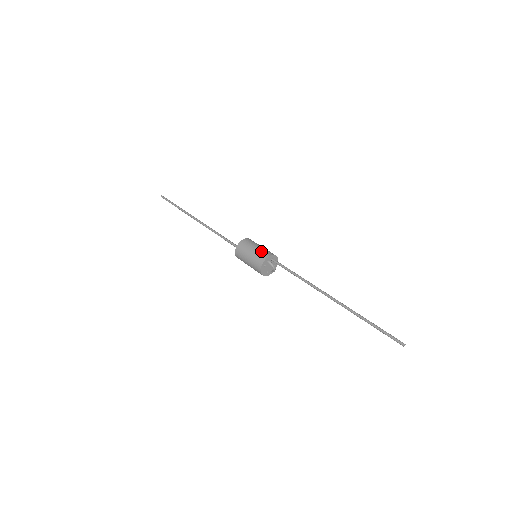
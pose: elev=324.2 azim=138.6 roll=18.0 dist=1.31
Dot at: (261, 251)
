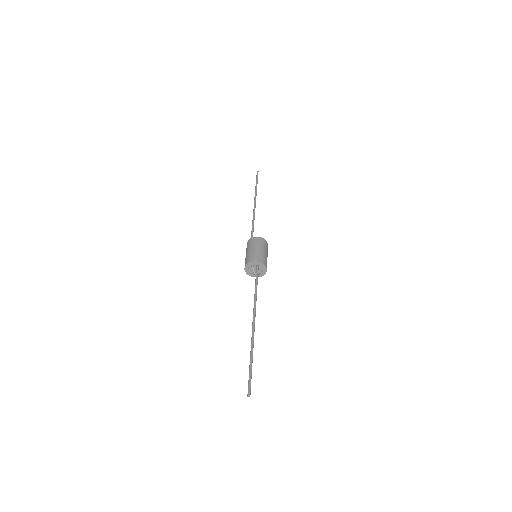
Dot at: (253, 254)
